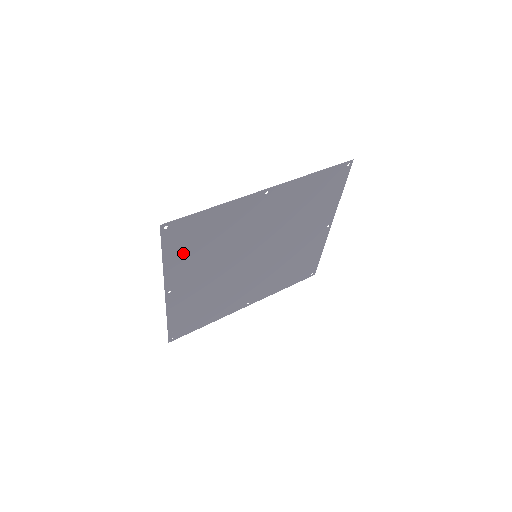
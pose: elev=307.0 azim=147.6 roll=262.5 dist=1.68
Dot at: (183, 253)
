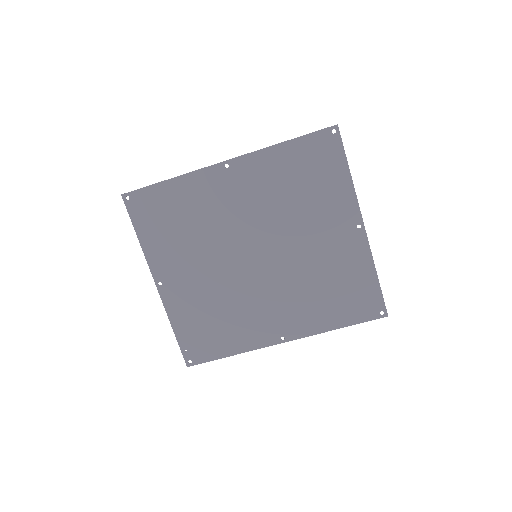
Dot at: (157, 233)
